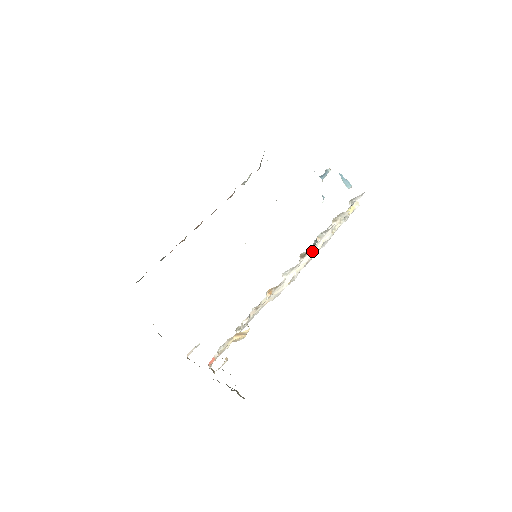
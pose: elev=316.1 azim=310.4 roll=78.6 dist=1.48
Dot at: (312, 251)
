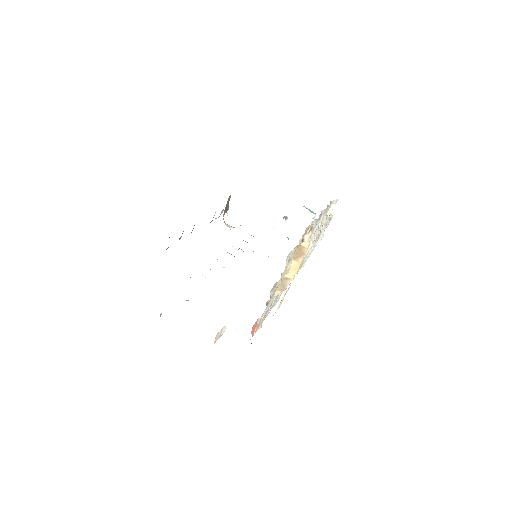
Dot at: (319, 226)
